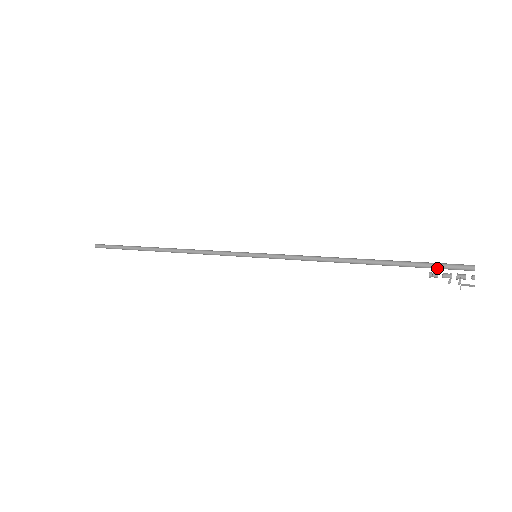
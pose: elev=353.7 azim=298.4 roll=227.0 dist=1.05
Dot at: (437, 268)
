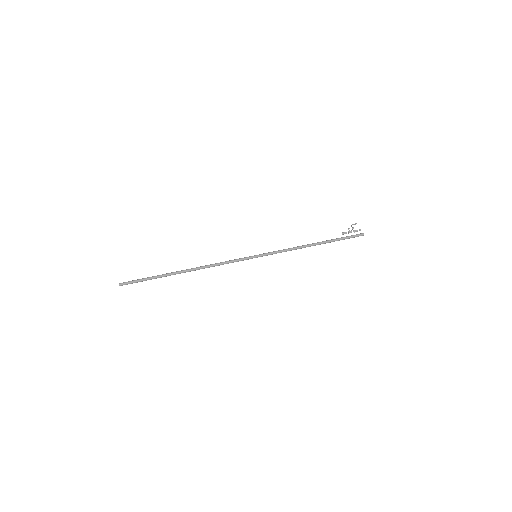
Dot at: (349, 238)
